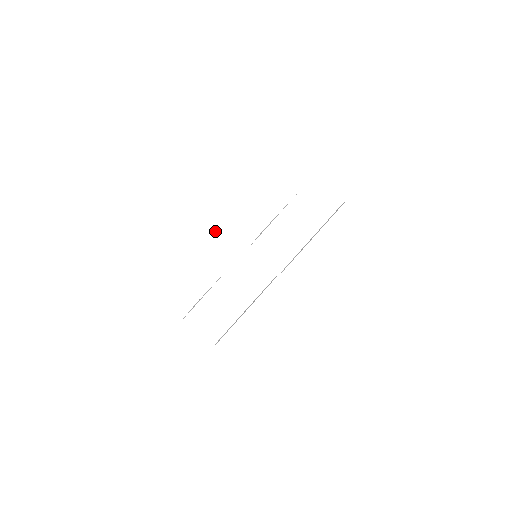
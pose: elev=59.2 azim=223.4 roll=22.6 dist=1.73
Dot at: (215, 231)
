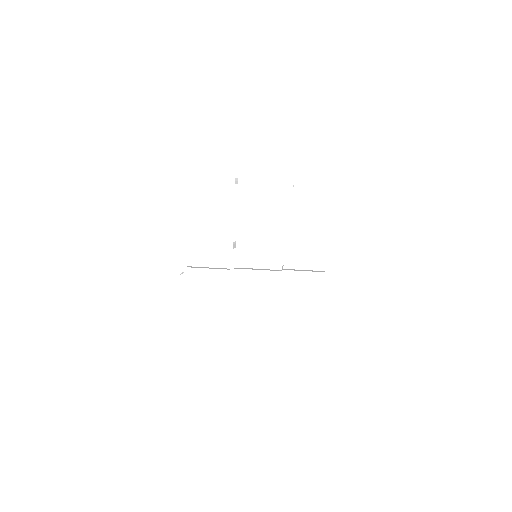
Dot at: (196, 273)
